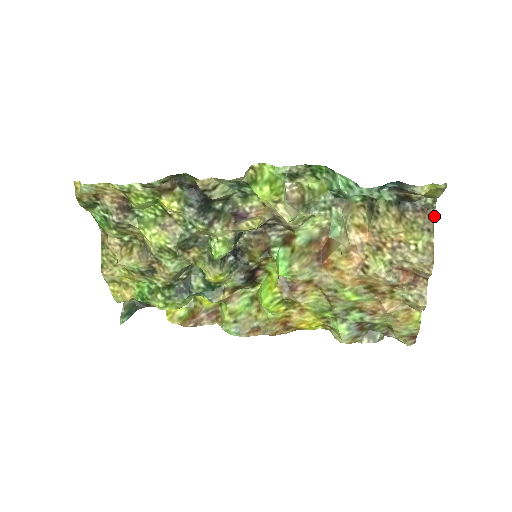
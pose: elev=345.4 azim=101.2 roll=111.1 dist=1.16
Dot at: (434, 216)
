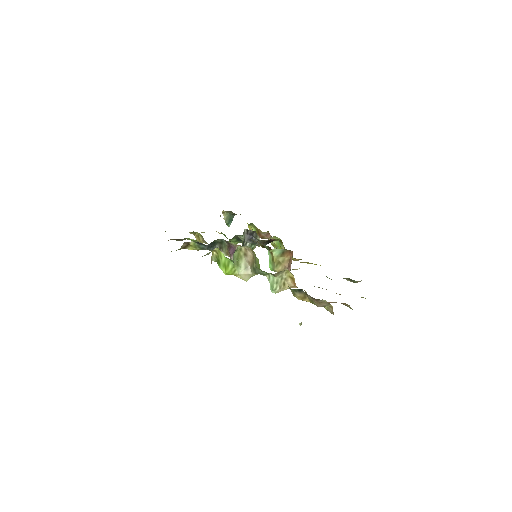
Dot at: (325, 301)
